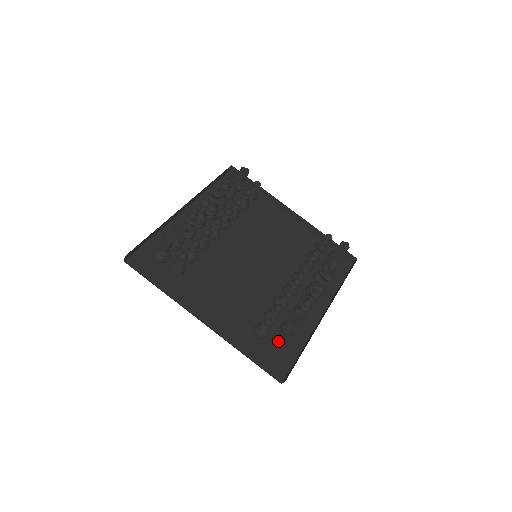
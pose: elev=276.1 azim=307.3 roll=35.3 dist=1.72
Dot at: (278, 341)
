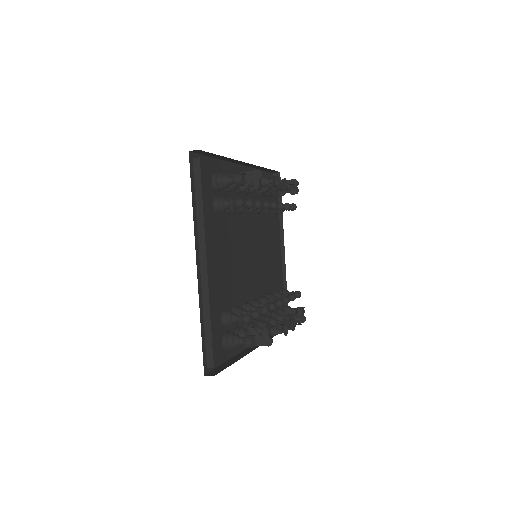
Dot at: (237, 339)
